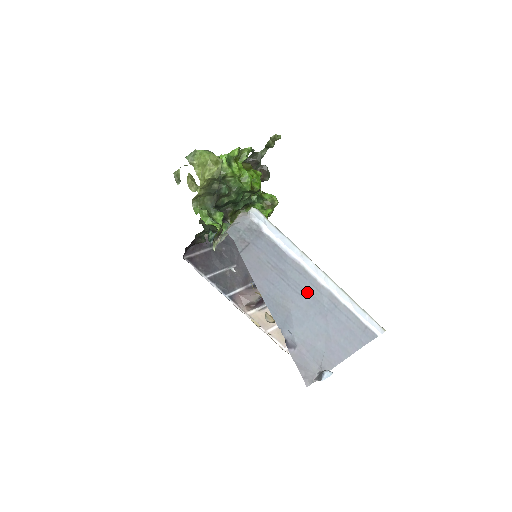
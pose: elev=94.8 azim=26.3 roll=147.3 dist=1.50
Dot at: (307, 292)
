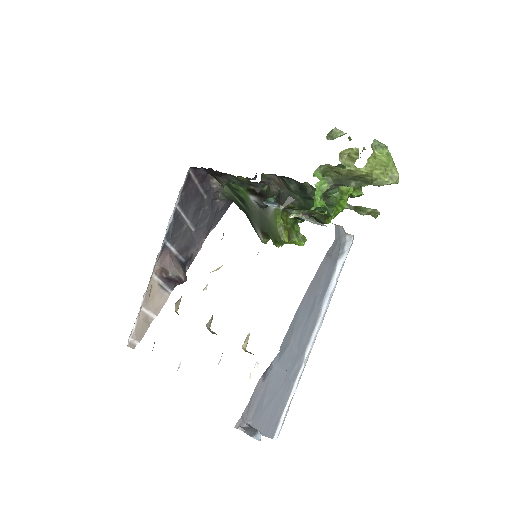
Dot at: (301, 345)
